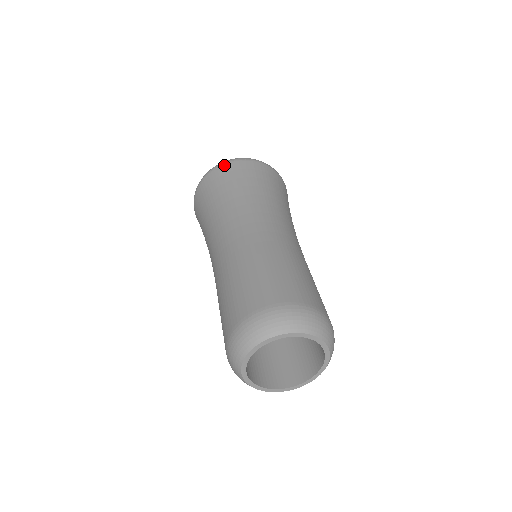
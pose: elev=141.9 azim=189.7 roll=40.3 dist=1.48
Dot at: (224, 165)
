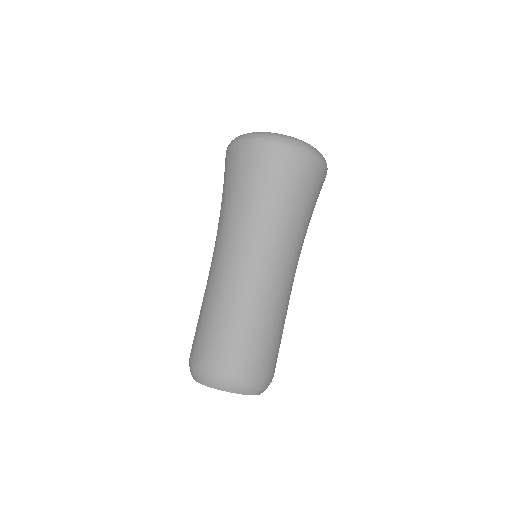
Dot at: (227, 151)
